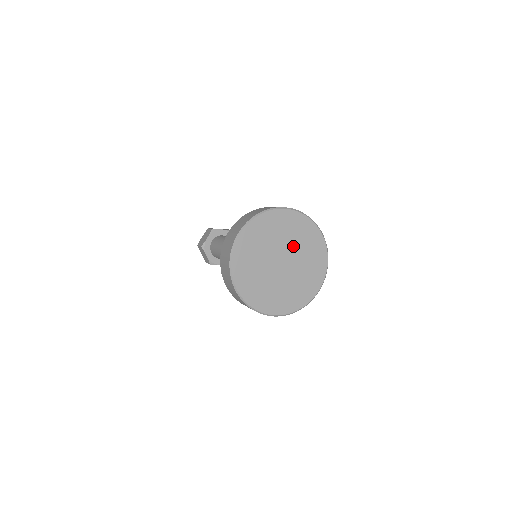
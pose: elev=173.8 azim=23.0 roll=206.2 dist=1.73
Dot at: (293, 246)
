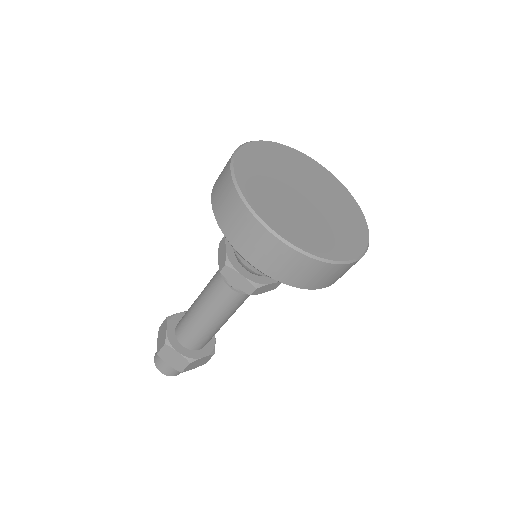
Dot at: (324, 197)
